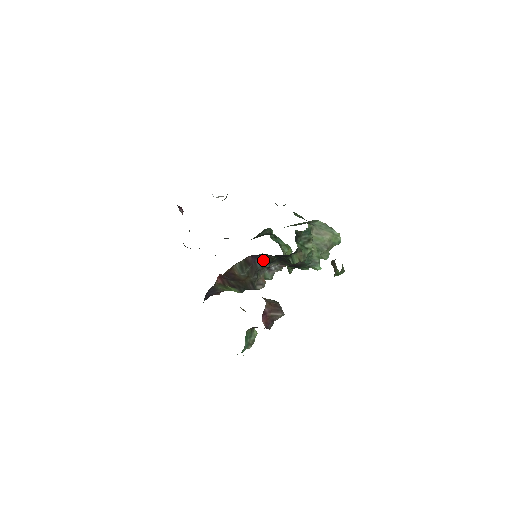
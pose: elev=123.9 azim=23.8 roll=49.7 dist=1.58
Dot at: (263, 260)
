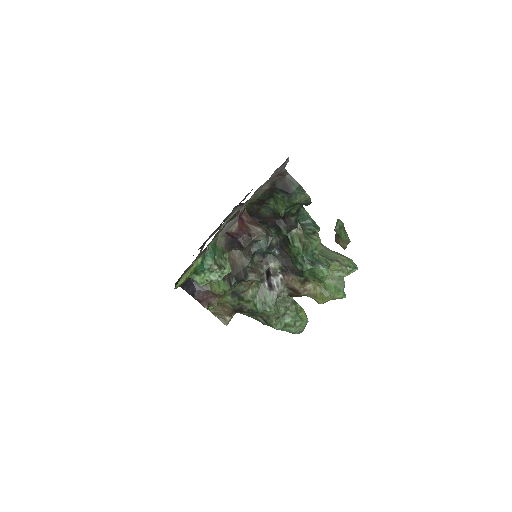
Dot at: occluded
